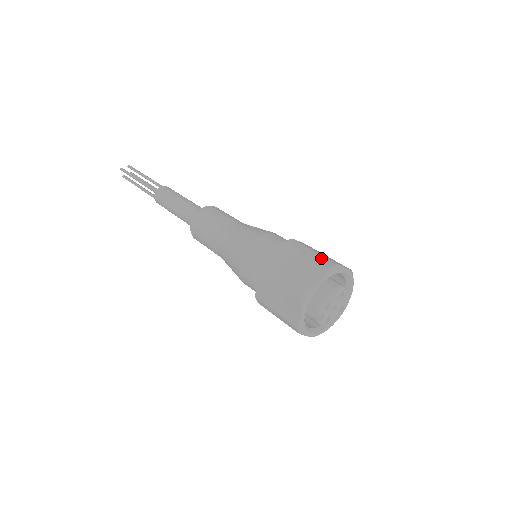
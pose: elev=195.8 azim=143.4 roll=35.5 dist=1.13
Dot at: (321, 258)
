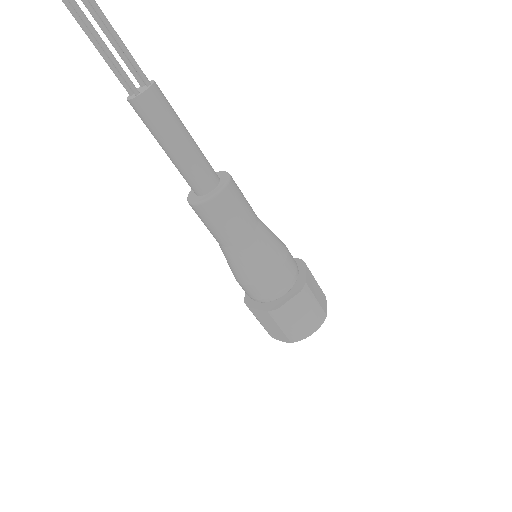
Dot at: (320, 312)
